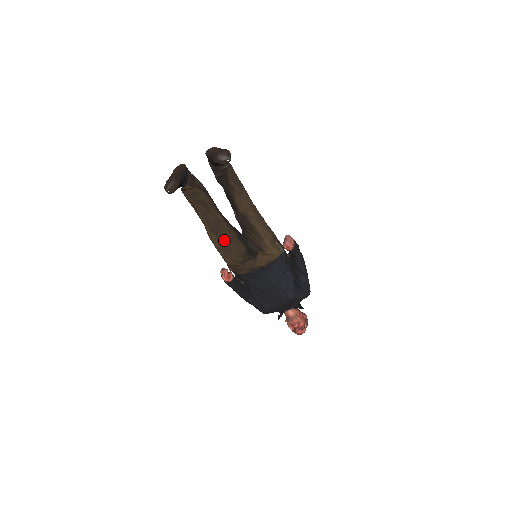
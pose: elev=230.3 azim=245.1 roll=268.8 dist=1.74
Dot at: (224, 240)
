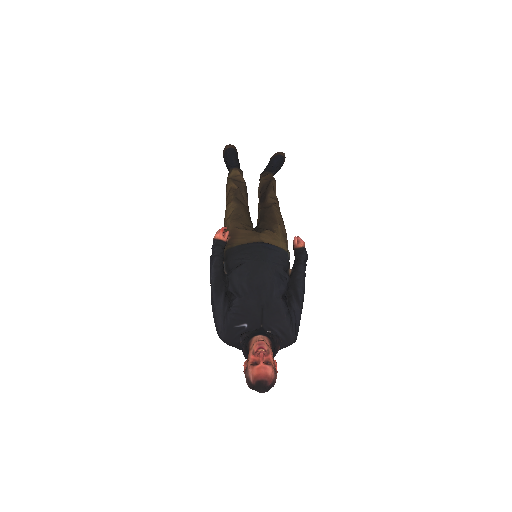
Dot at: (241, 208)
